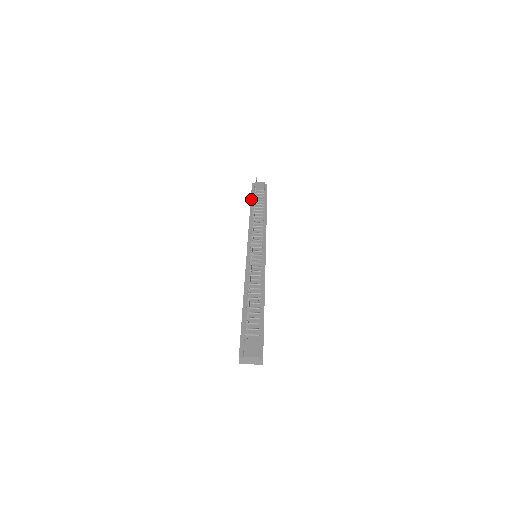
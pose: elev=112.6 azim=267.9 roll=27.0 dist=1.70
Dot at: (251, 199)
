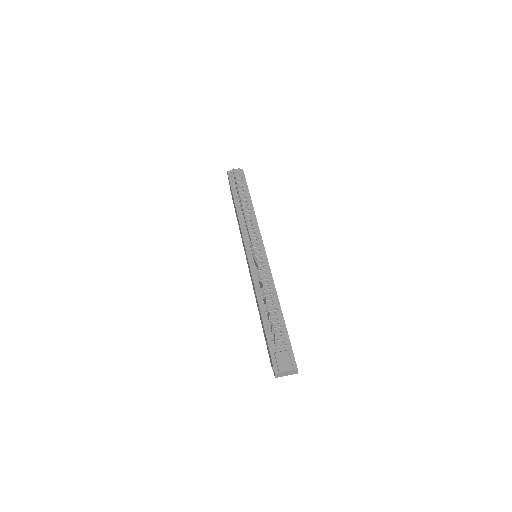
Dot at: (232, 191)
